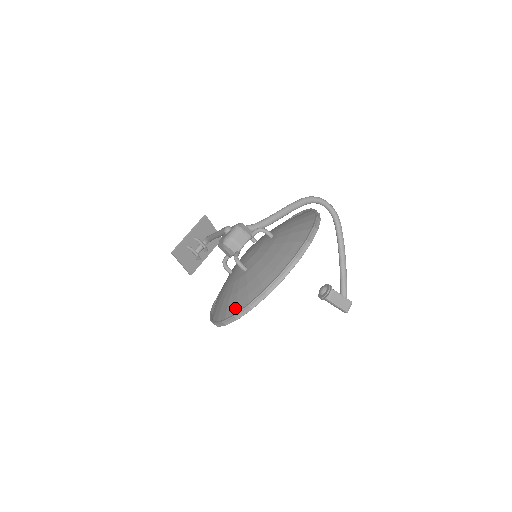
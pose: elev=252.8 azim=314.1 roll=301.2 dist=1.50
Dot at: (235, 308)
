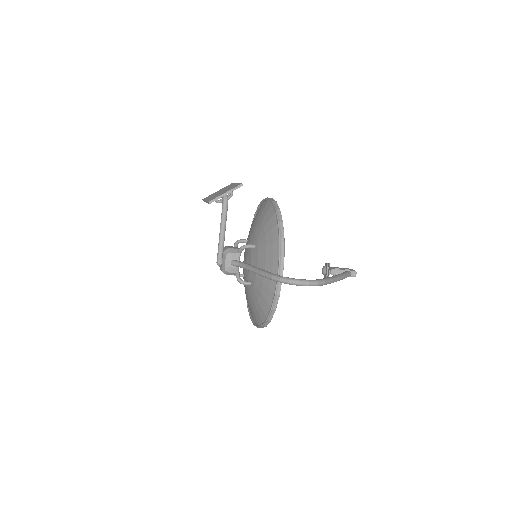
Dot at: occluded
